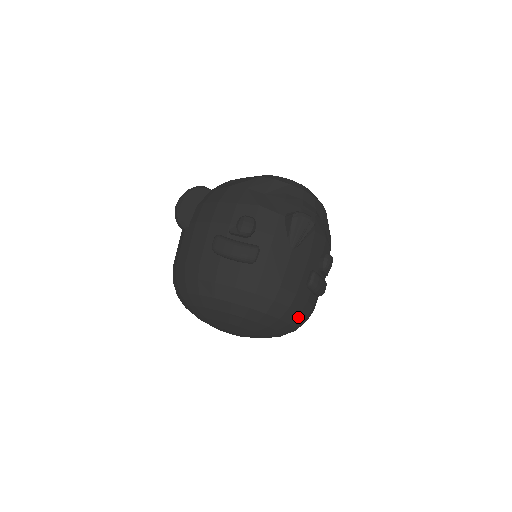
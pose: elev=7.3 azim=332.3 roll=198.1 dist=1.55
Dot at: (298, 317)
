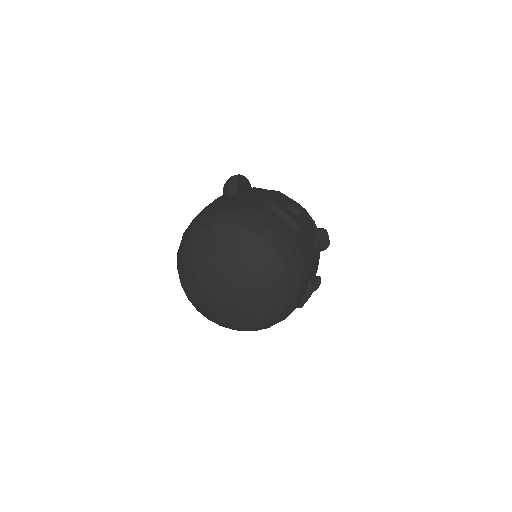
Dot at: (293, 302)
